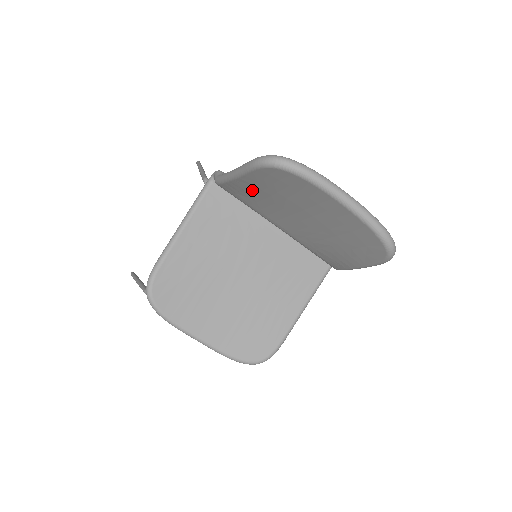
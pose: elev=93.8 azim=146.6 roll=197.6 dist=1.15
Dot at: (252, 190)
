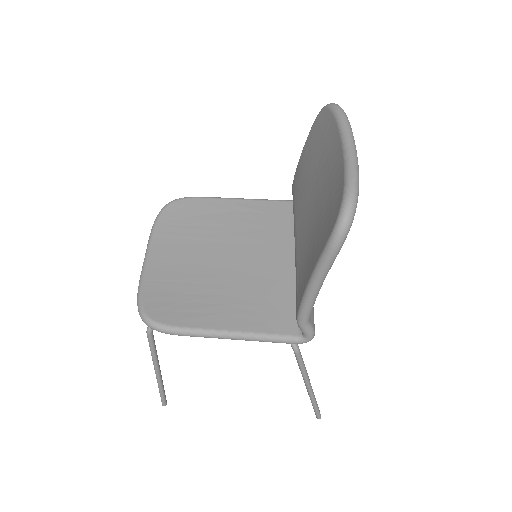
Dot at: (304, 170)
